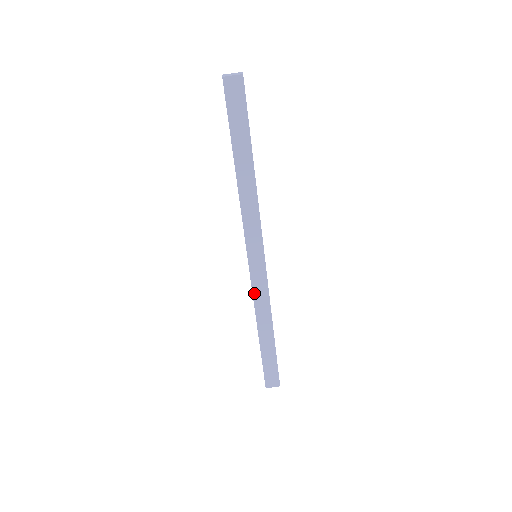
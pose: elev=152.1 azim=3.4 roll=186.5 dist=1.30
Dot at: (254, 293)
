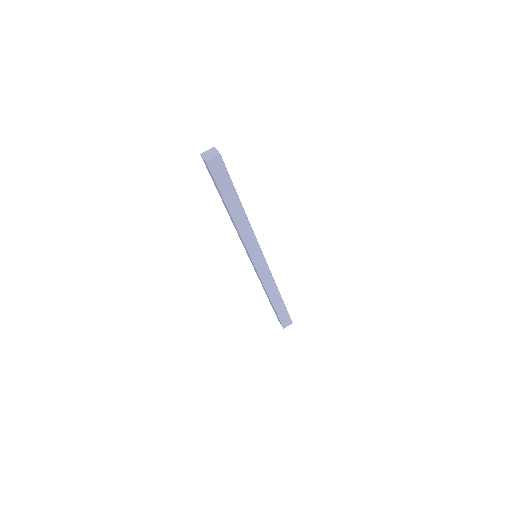
Dot at: (262, 279)
